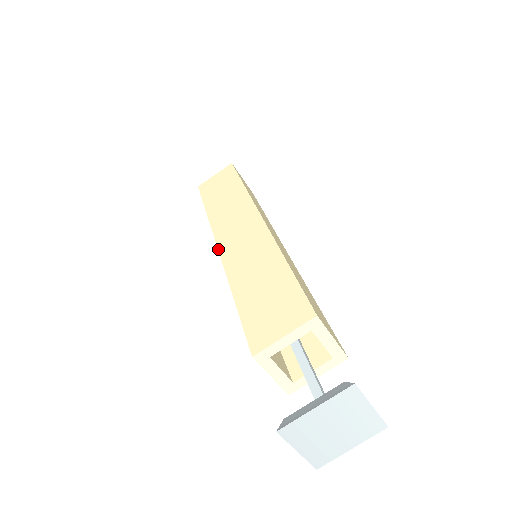
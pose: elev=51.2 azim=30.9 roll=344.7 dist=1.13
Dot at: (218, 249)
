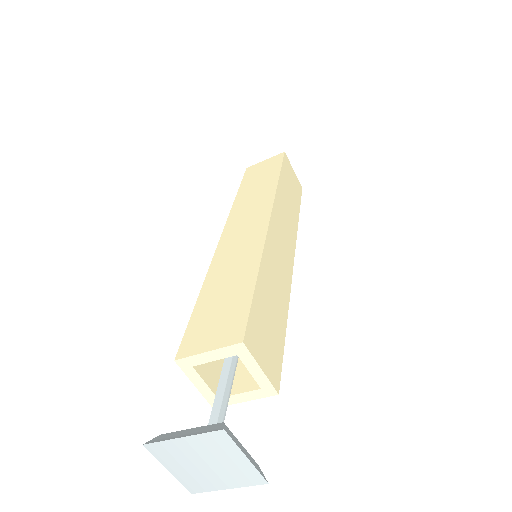
Dot at: (220, 239)
